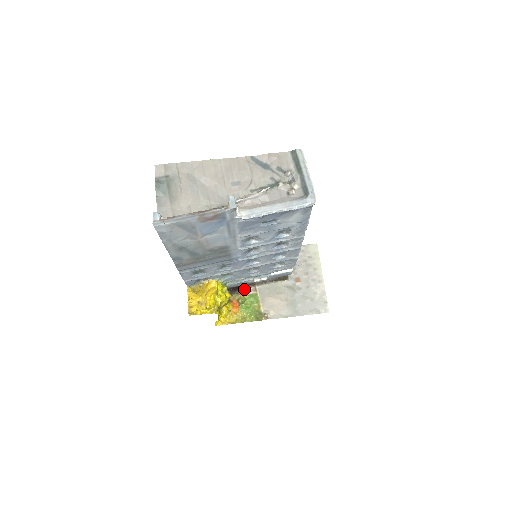
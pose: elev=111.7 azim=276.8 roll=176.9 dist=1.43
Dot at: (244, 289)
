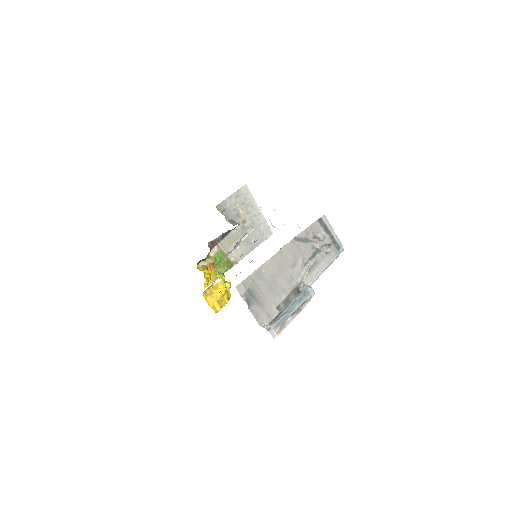
Dot at: (210, 251)
